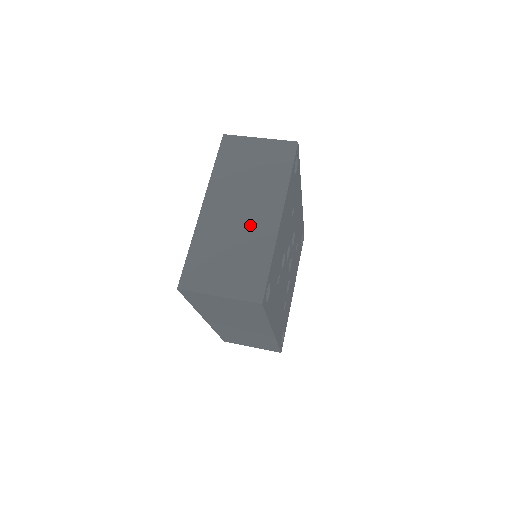
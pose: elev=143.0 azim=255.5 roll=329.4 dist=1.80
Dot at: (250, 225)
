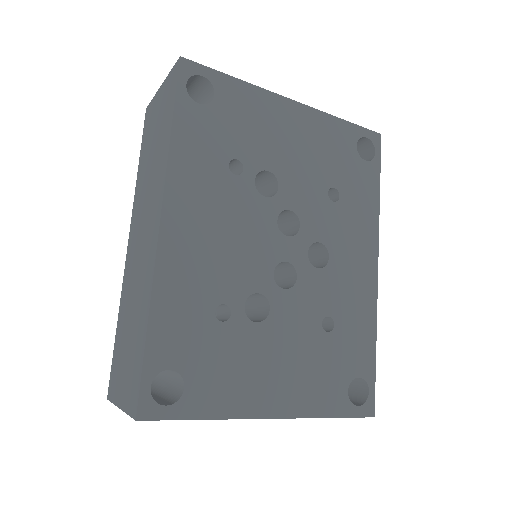
Dot at: occluded
